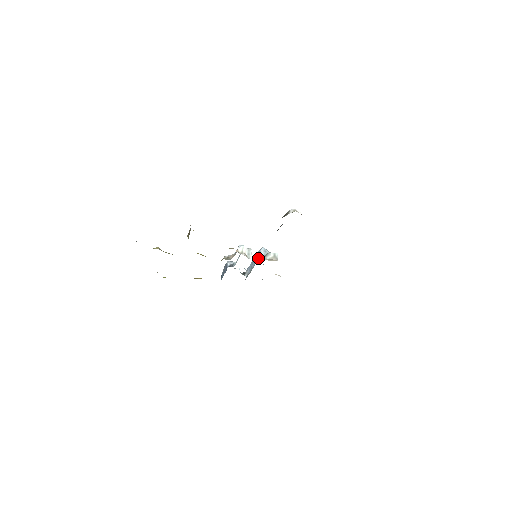
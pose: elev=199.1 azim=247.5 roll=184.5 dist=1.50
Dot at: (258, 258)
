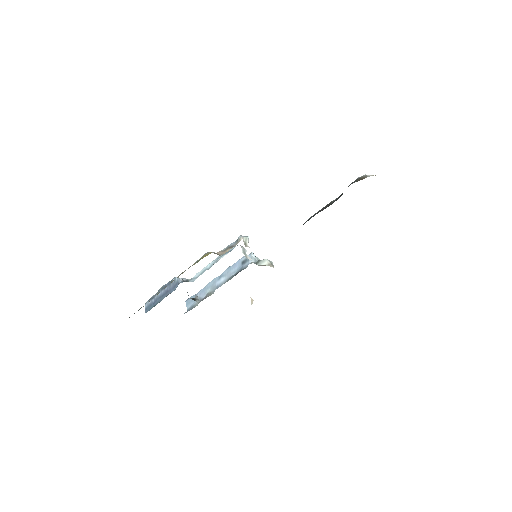
Dot at: occluded
